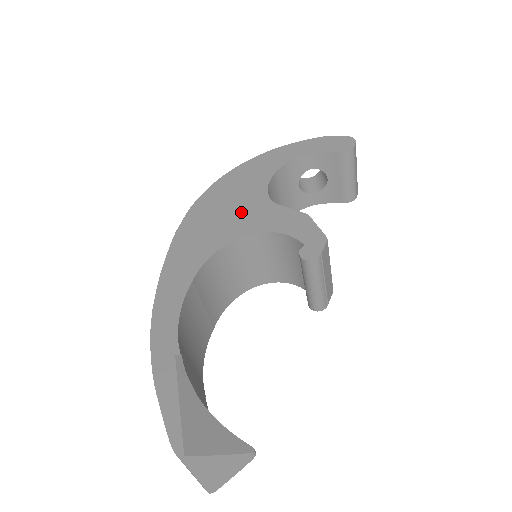
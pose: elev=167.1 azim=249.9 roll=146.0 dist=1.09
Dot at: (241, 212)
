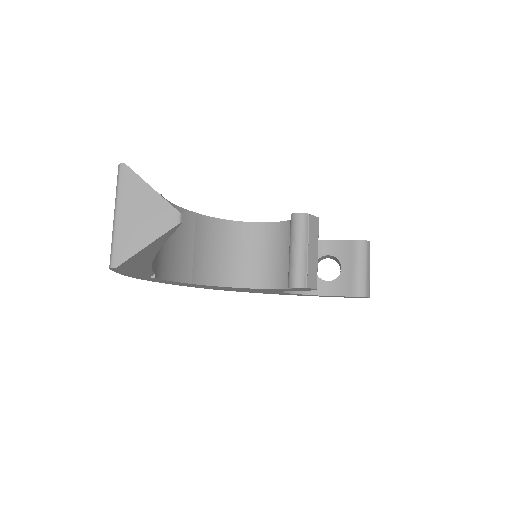
Dot at: occluded
